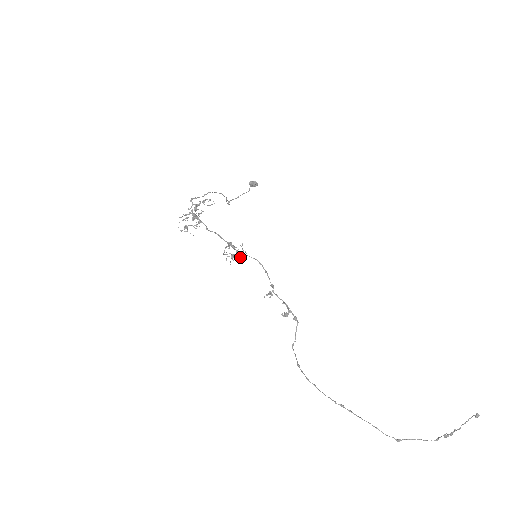
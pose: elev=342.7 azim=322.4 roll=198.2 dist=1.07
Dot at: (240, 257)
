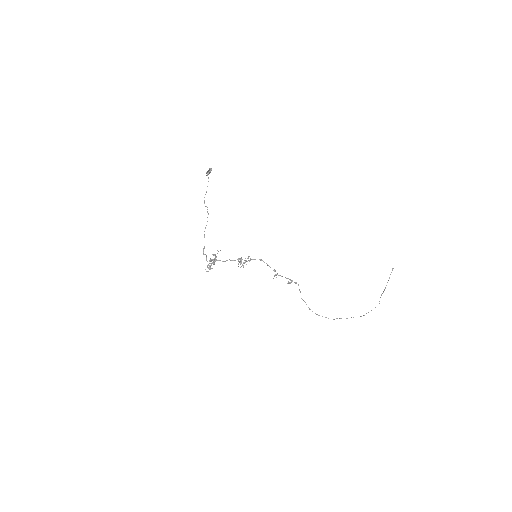
Dot at: occluded
